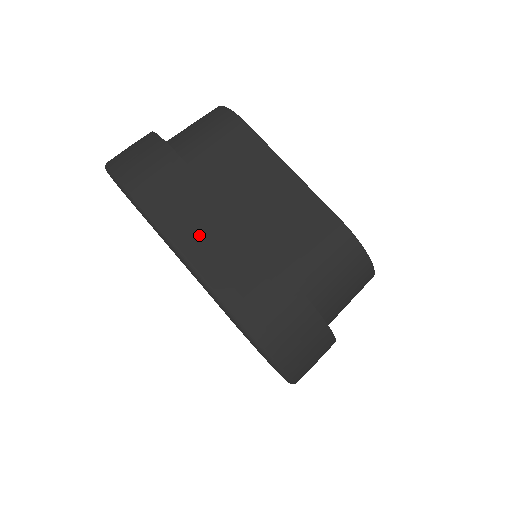
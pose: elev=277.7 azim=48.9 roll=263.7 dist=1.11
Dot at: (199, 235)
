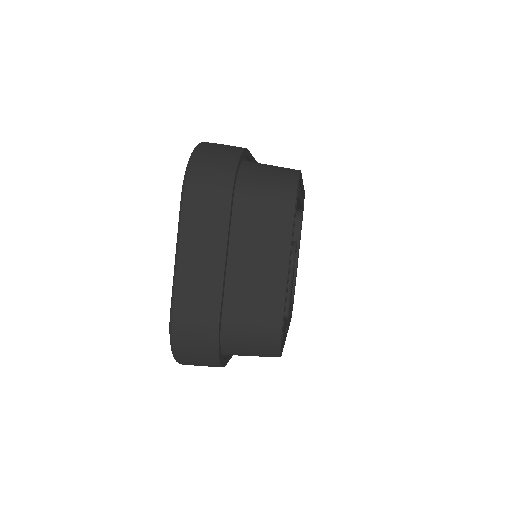
Dot at: (196, 257)
